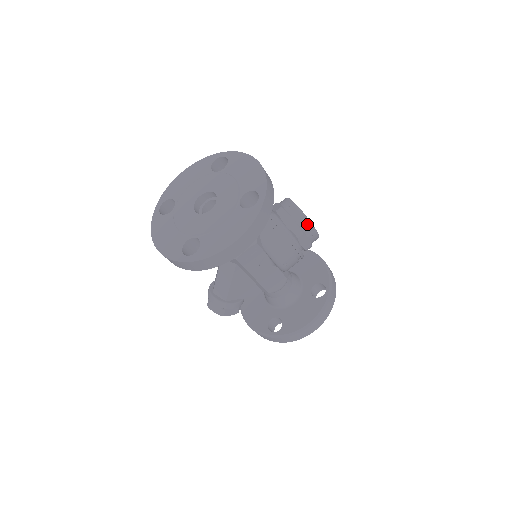
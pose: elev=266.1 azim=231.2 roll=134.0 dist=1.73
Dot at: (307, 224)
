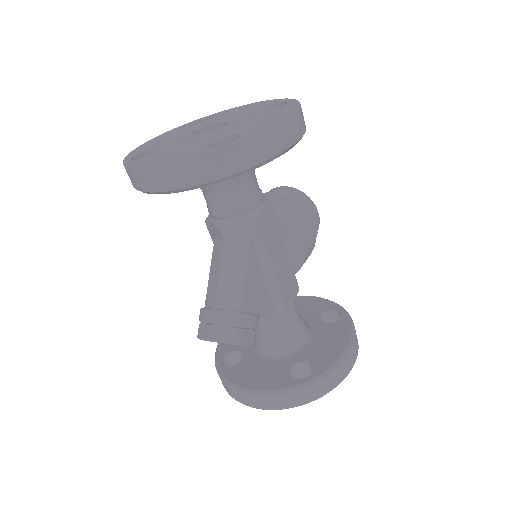
Dot at: (309, 199)
